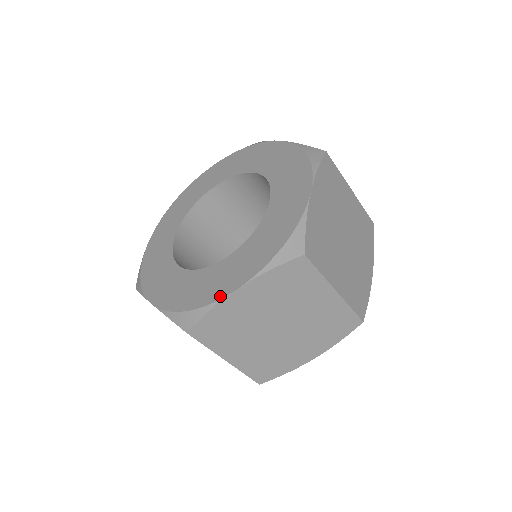
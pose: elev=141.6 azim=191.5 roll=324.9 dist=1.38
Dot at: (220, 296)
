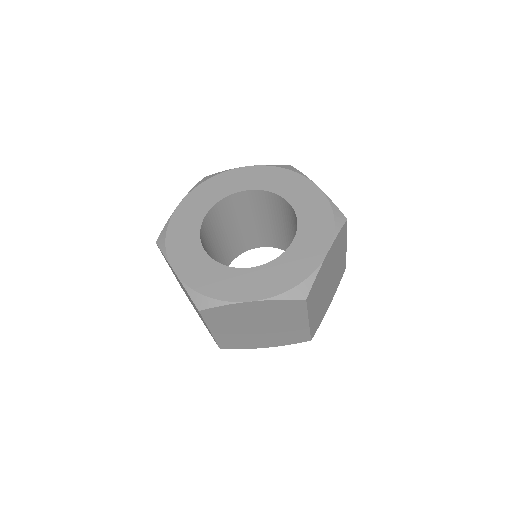
Dot at: (318, 262)
